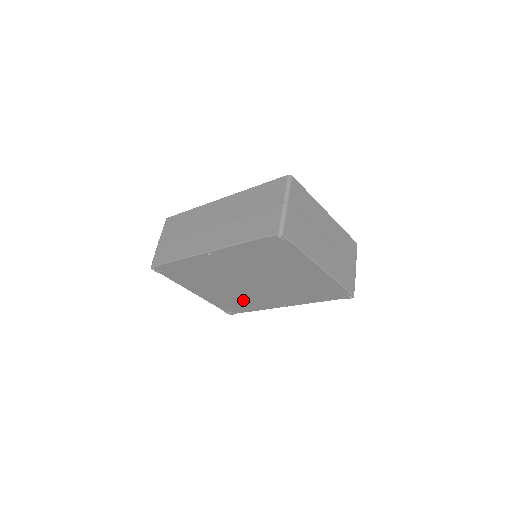
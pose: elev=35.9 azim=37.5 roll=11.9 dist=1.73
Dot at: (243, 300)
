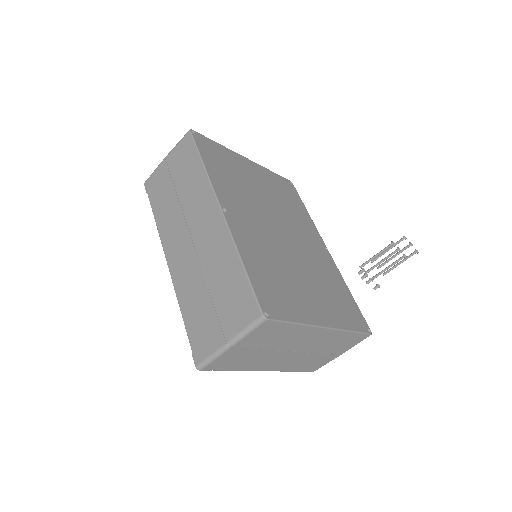
Dot at: occluded
